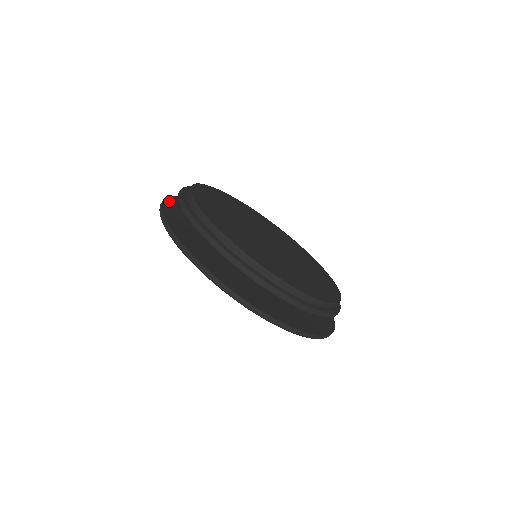
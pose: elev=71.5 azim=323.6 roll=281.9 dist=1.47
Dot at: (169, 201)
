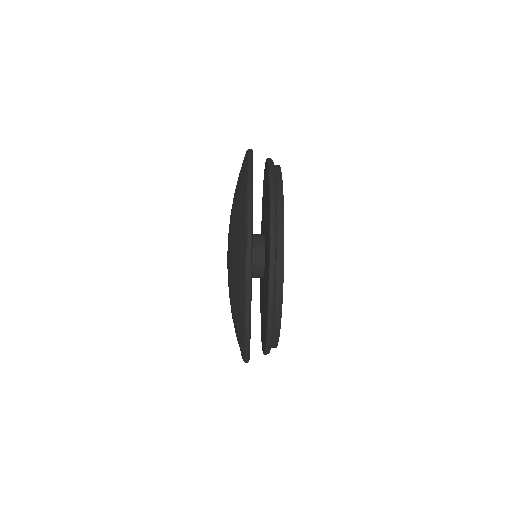
Dot at: occluded
